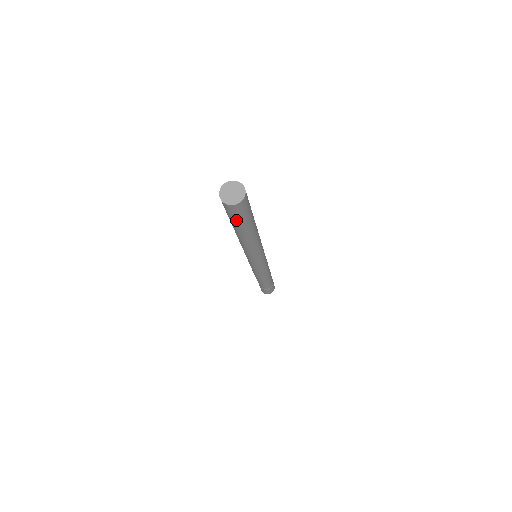
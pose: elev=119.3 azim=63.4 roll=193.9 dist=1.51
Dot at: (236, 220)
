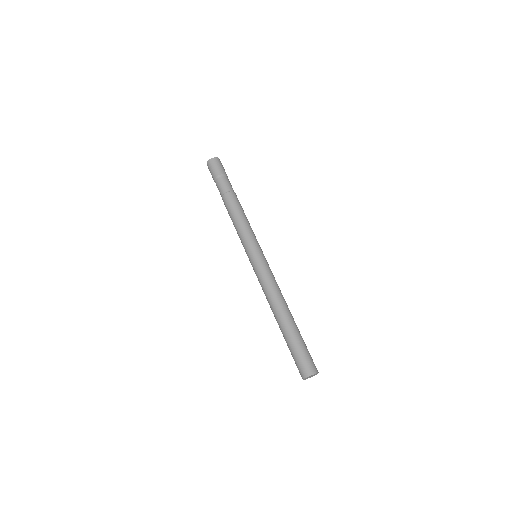
Dot at: occluded
